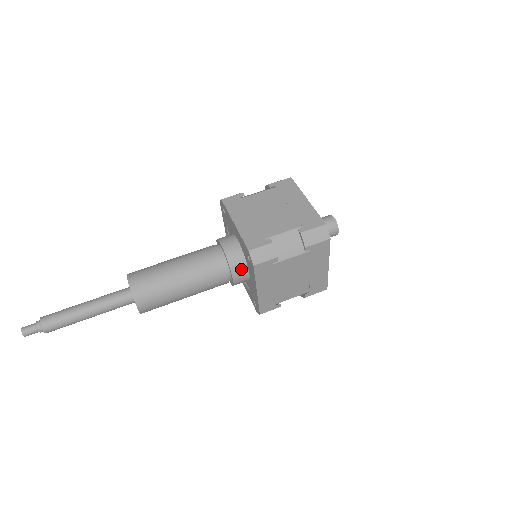
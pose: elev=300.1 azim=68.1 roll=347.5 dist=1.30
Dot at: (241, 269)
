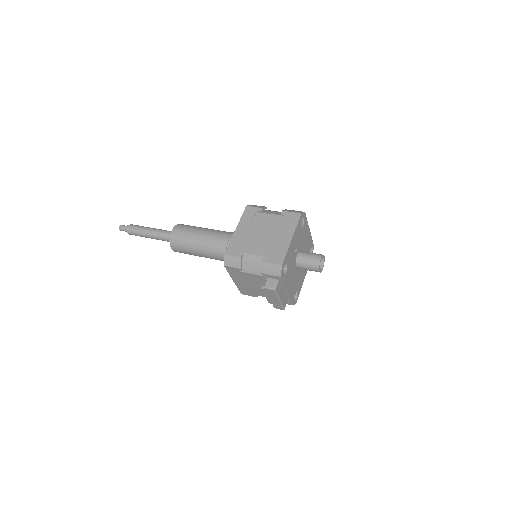
Dot at: occluded
